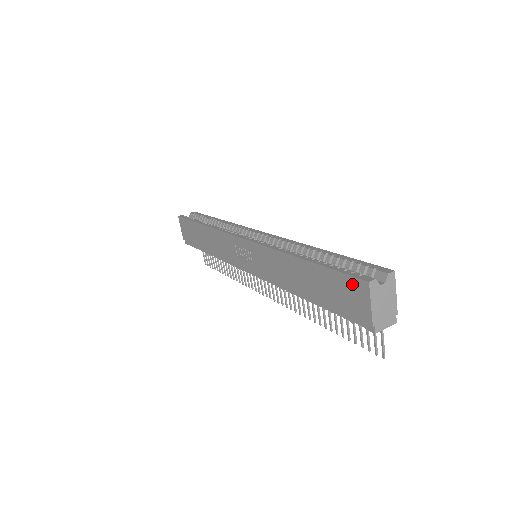
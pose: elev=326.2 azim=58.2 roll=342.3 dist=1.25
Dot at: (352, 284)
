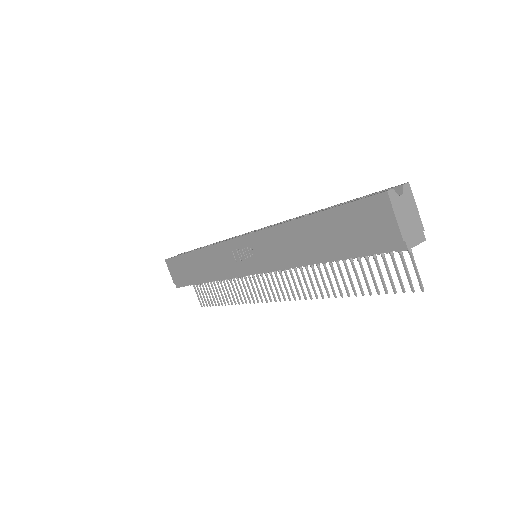
Dot at: (369, 206)
